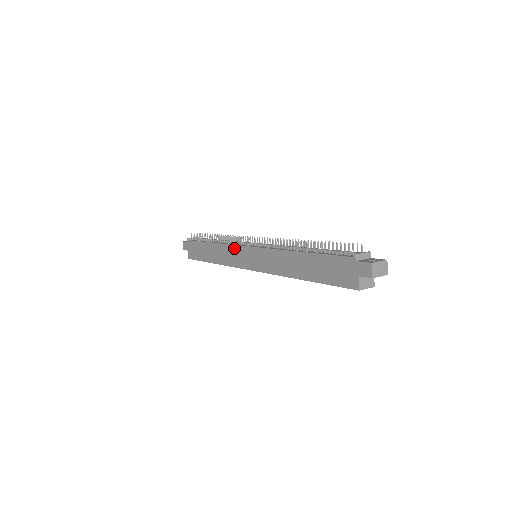
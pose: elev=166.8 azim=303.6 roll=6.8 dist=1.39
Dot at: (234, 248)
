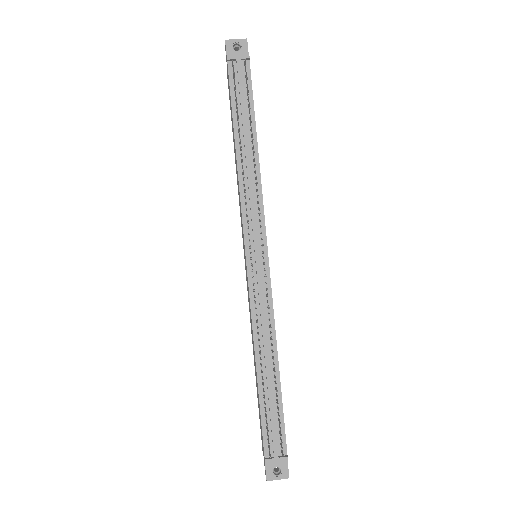
Dot at: (241, 218)
